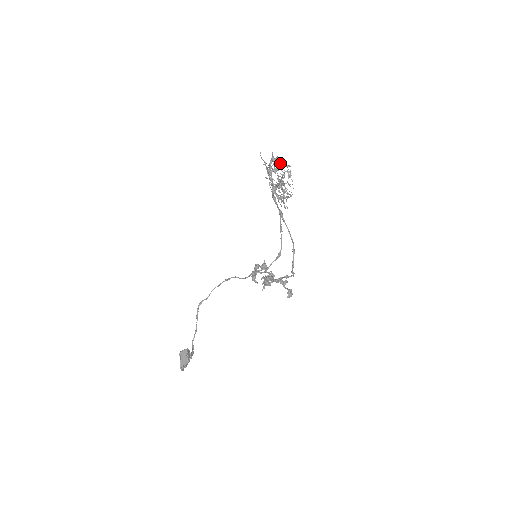
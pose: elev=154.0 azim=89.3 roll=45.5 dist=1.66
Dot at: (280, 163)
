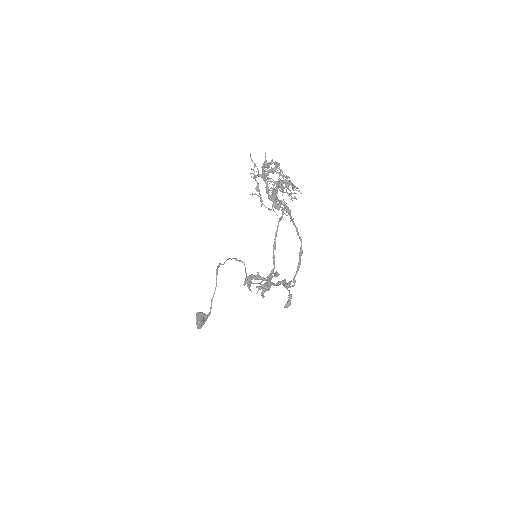
Dot at: (278, 165)
